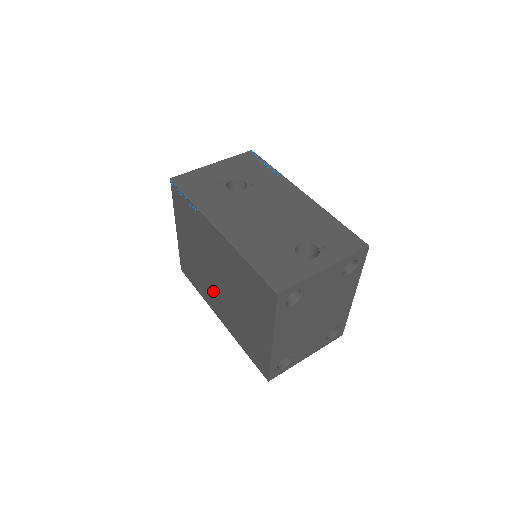
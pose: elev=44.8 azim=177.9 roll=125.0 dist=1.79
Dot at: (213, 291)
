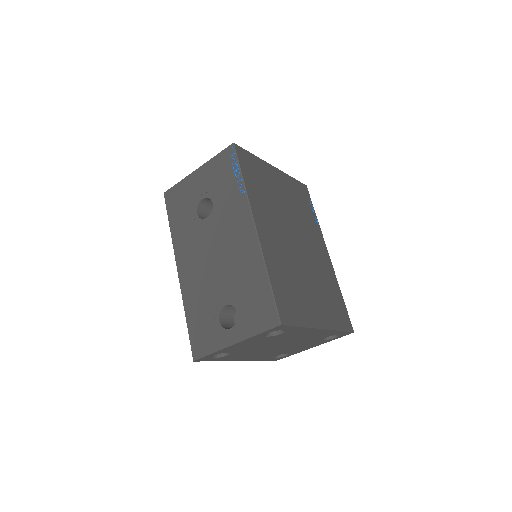
Dot at: occluded
